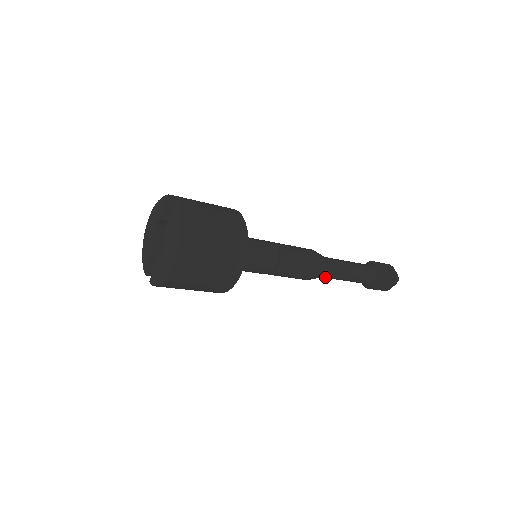
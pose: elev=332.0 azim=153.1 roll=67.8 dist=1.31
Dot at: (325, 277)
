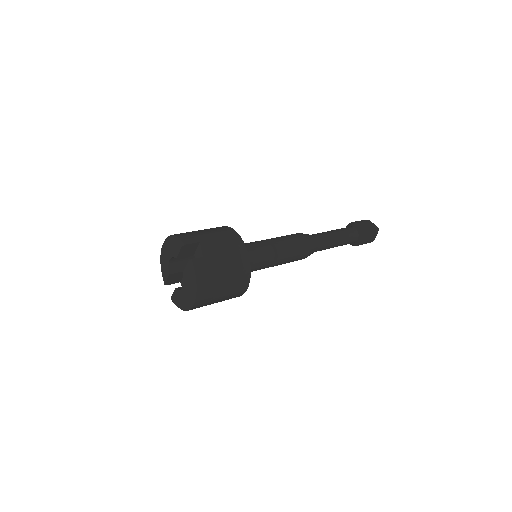
Dot at: occluded
